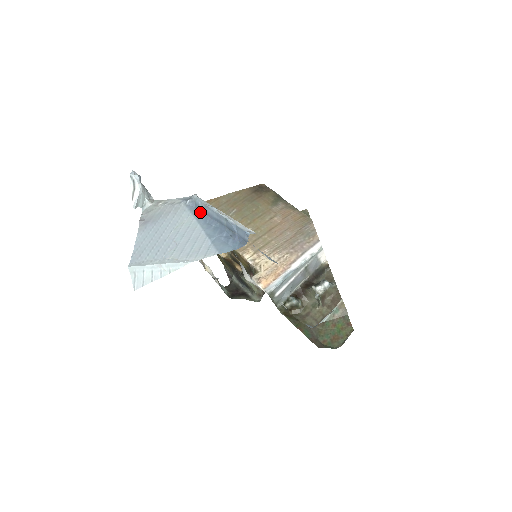
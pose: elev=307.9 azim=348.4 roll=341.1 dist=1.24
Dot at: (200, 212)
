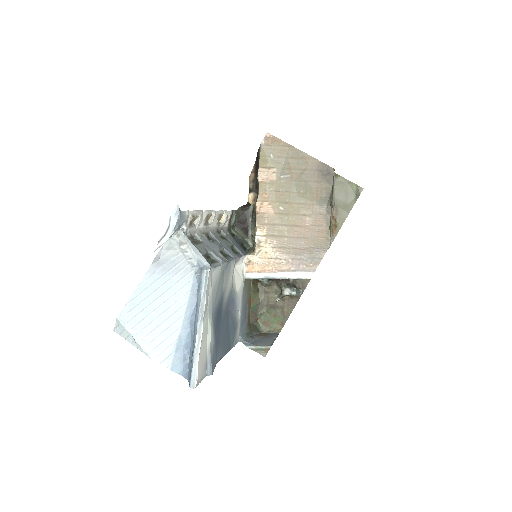
Dot at: (196, 299)
